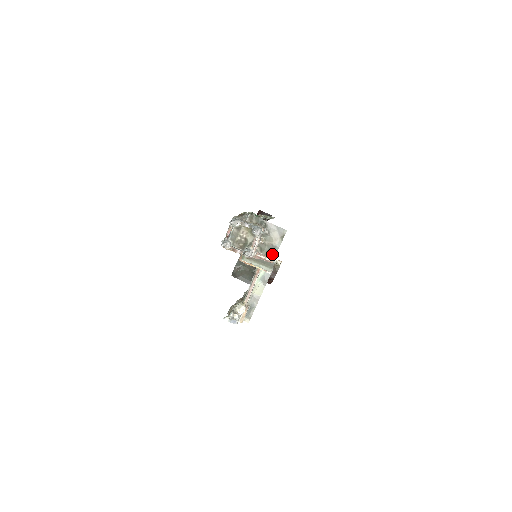
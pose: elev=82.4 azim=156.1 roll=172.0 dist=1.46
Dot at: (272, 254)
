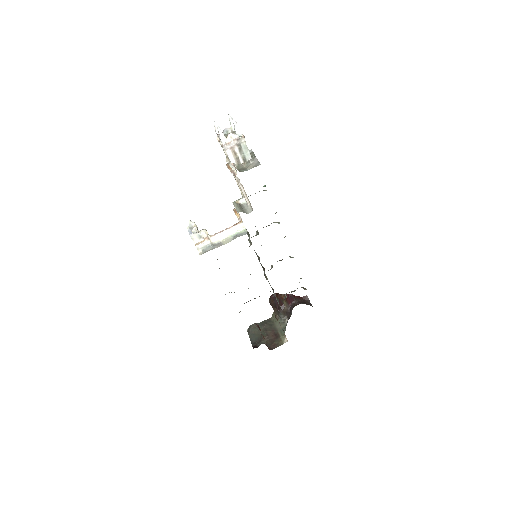
Dot at: (240, 170)
